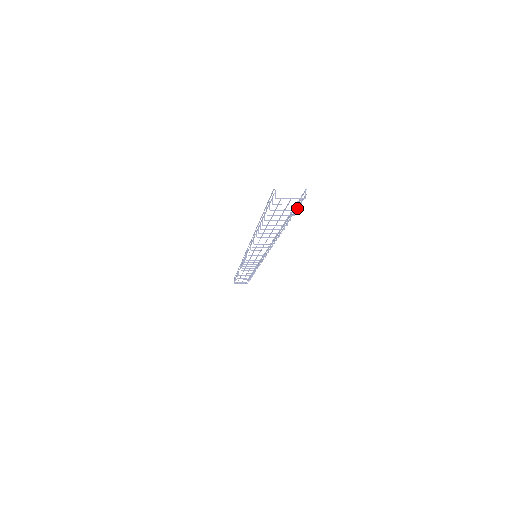
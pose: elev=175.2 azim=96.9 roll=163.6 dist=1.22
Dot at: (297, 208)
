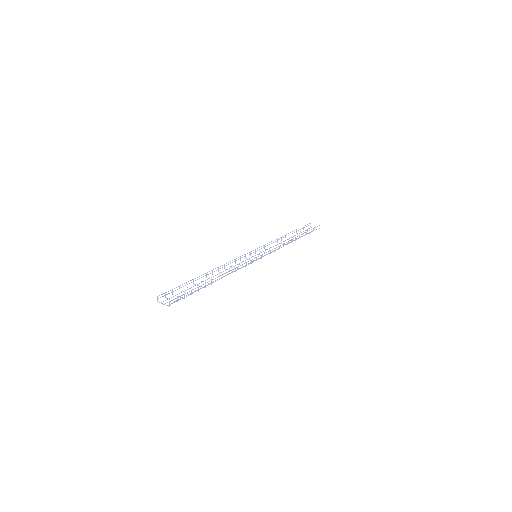
Dot at: (184, 297)
